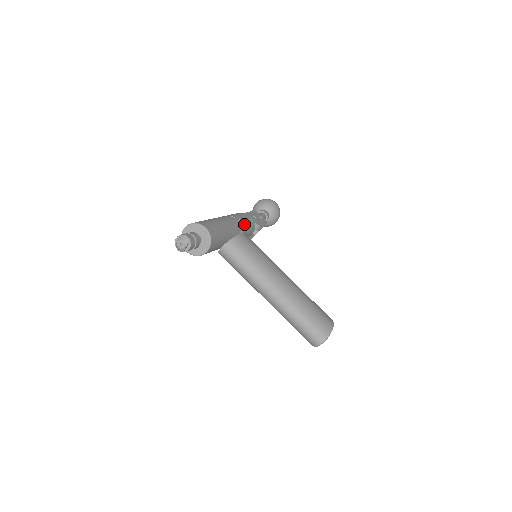
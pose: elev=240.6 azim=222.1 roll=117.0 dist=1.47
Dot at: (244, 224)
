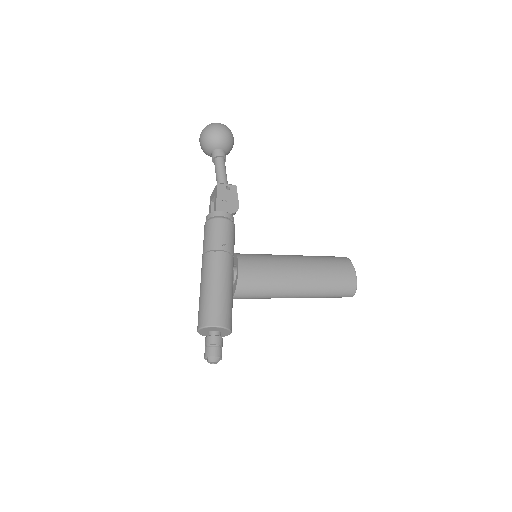
Dot at: (229, 243)
